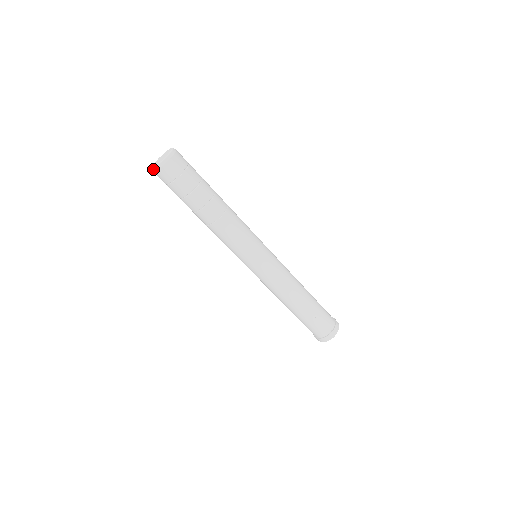
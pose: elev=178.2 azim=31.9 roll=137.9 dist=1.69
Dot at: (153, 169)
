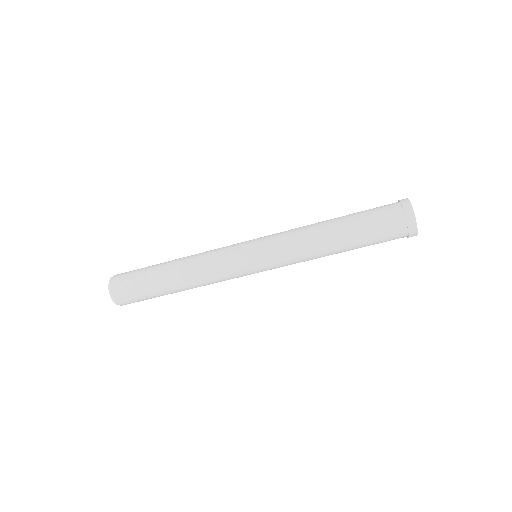
Dot at: (116, 304)
